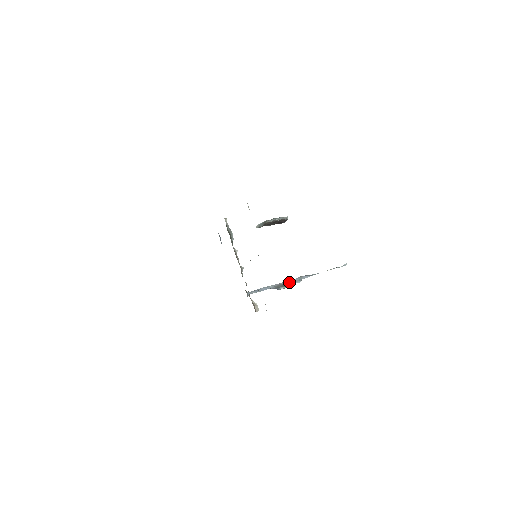
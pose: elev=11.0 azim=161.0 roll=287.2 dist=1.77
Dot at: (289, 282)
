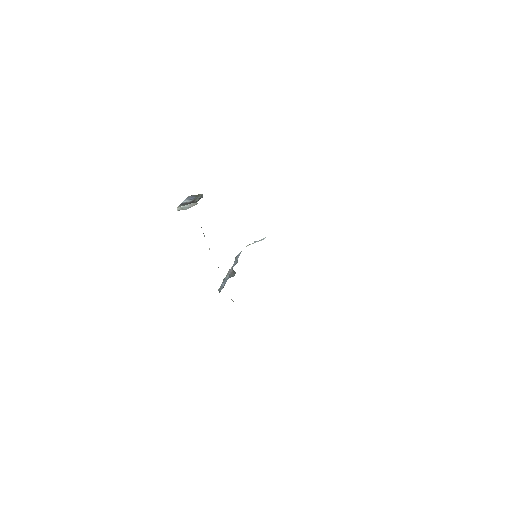
Dot at: occluded
